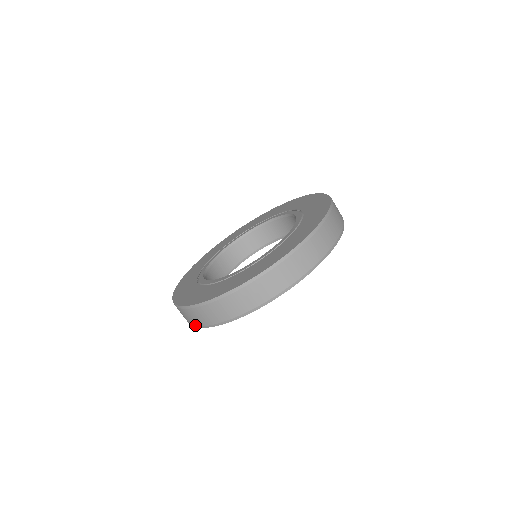
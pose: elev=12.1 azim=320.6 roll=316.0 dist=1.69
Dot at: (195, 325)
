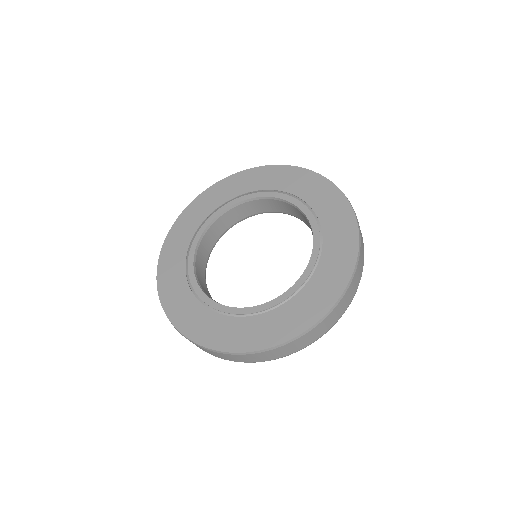
Dot at: occluded
